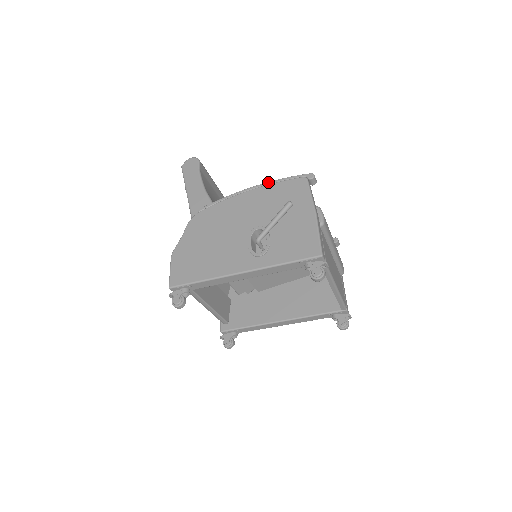
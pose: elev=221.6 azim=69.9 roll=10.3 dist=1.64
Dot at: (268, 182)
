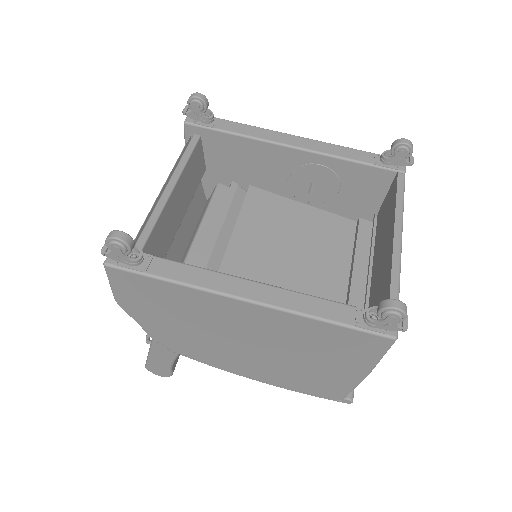
Dot at: occluded
